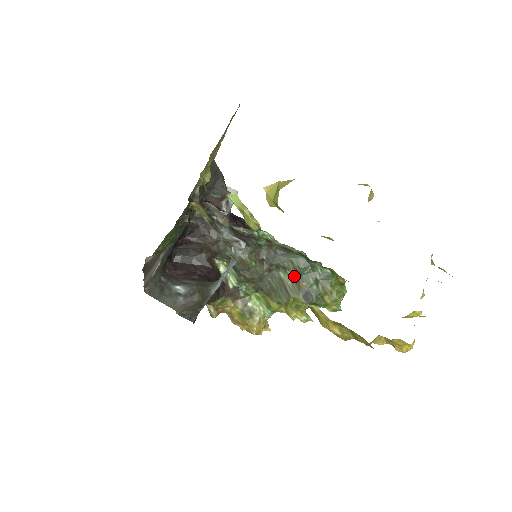
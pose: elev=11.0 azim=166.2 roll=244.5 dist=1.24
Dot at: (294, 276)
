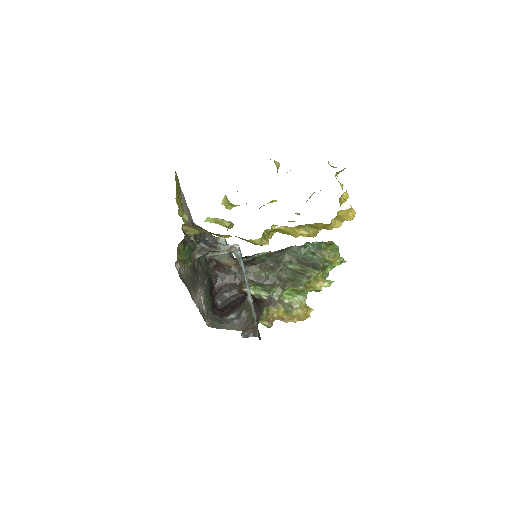
Dot at: (298, 261)
